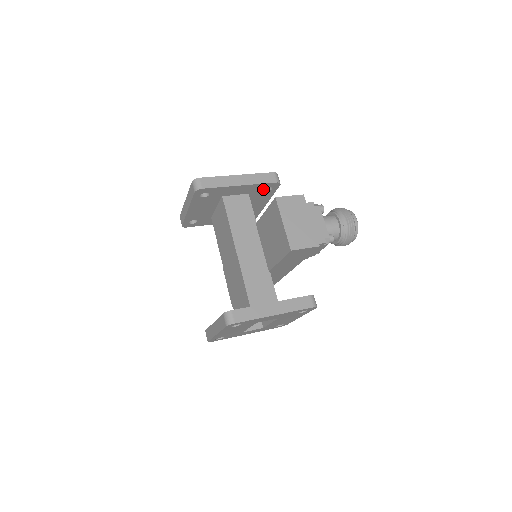
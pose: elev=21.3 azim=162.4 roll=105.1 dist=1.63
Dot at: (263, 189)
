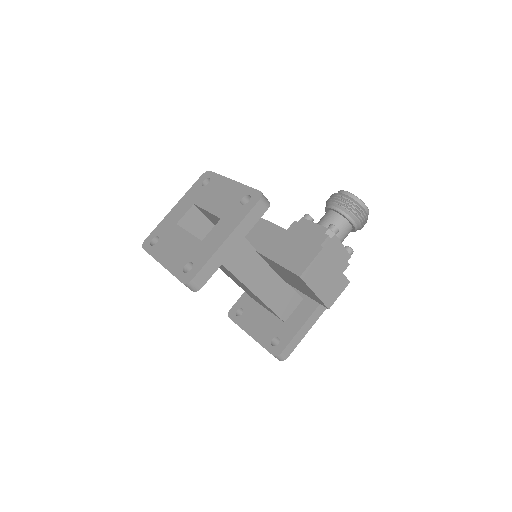
Dot at: occluded
